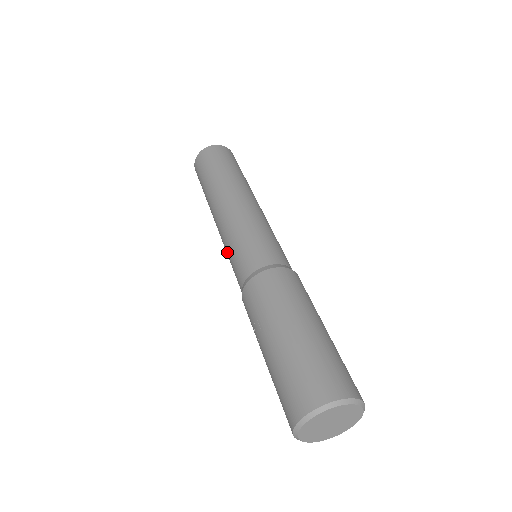
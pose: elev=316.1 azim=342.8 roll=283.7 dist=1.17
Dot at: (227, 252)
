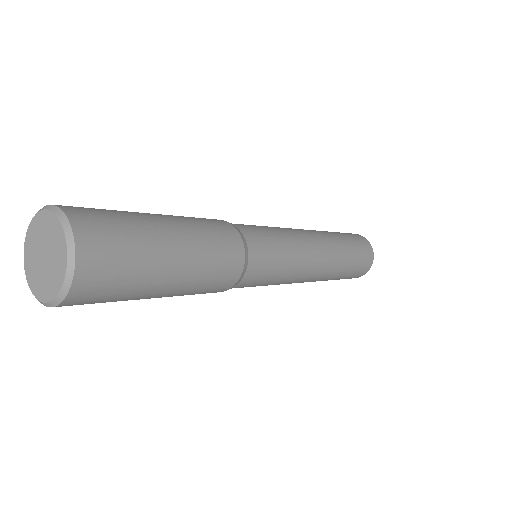
Dot at: occluded
